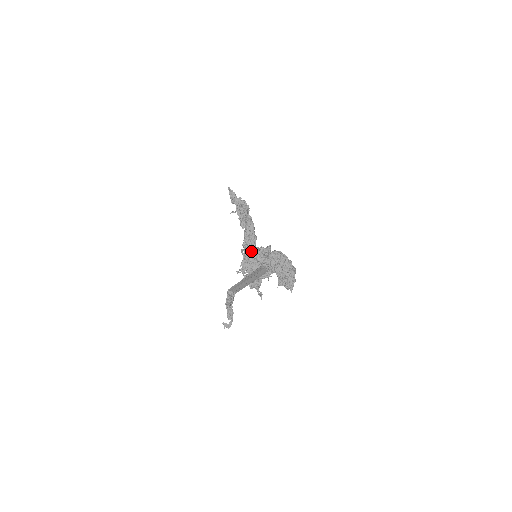
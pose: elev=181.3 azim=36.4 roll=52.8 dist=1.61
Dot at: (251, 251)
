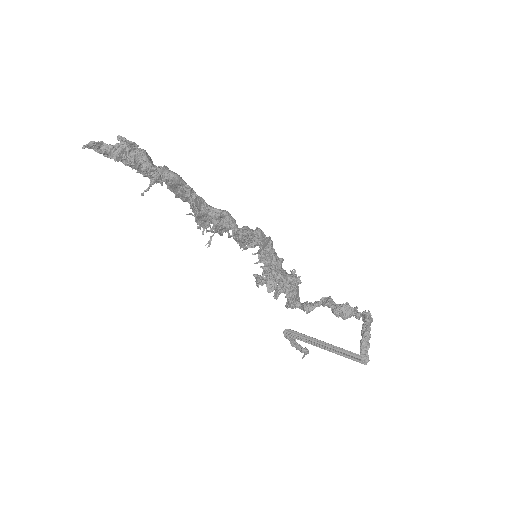
Dot at: occluded
